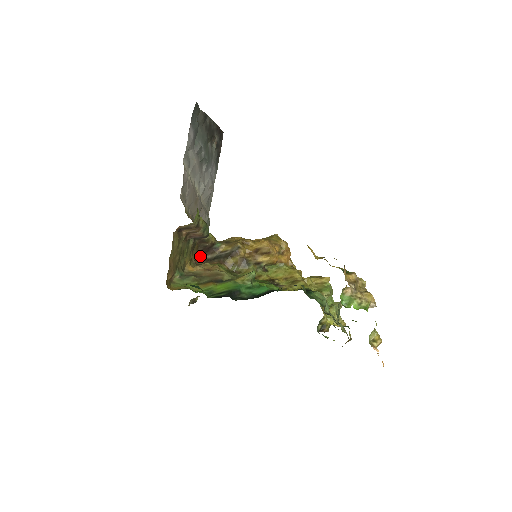
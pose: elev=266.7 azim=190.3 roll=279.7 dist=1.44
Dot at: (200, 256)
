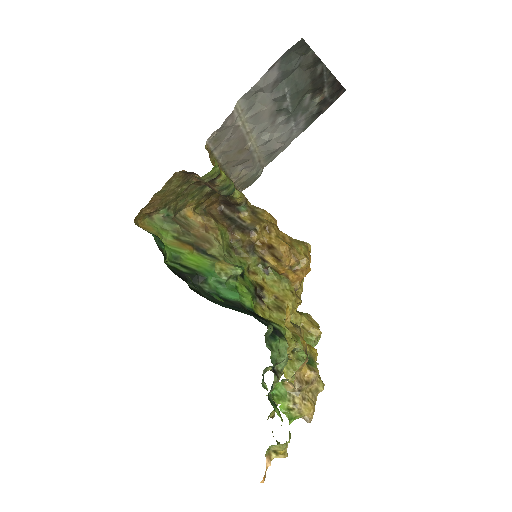
Dot at: (220, 204)
